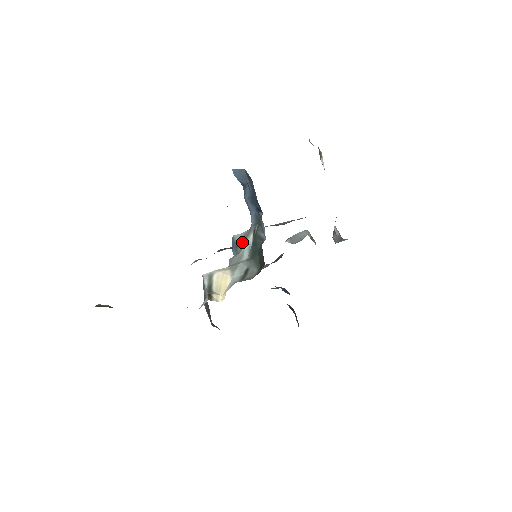
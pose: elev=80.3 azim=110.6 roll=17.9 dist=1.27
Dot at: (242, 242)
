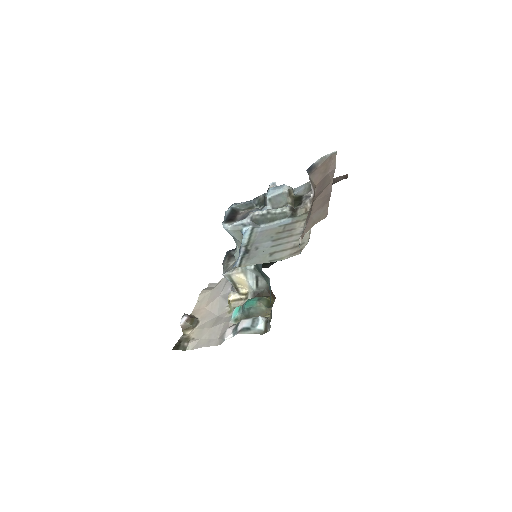
Dot at: (238, 241)
